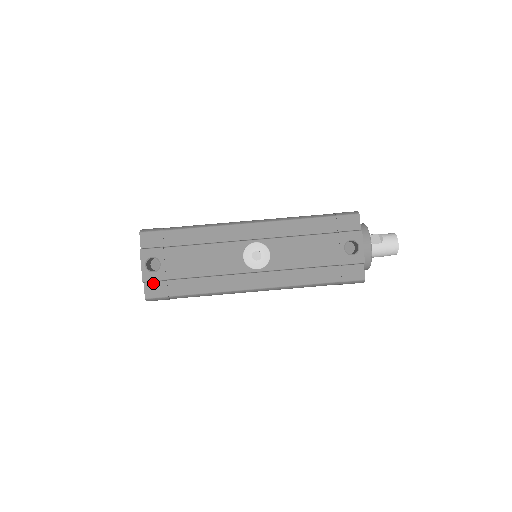
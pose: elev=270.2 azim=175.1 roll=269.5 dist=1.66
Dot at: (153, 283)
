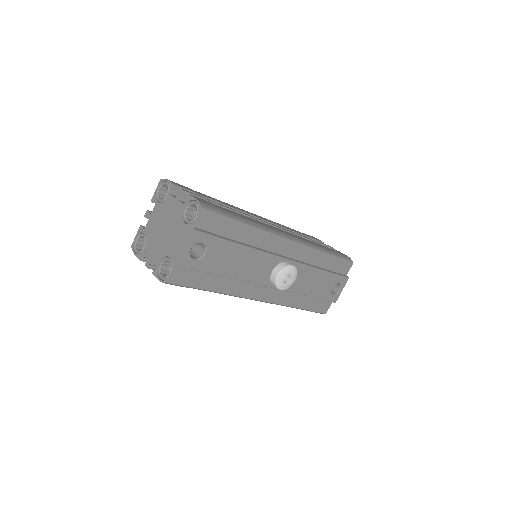
Dot at: (184, 269)
